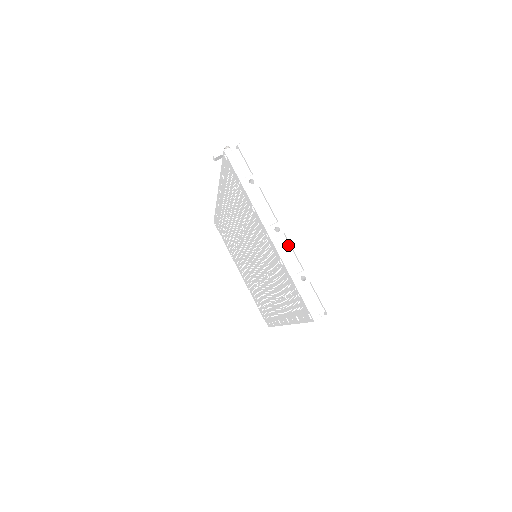
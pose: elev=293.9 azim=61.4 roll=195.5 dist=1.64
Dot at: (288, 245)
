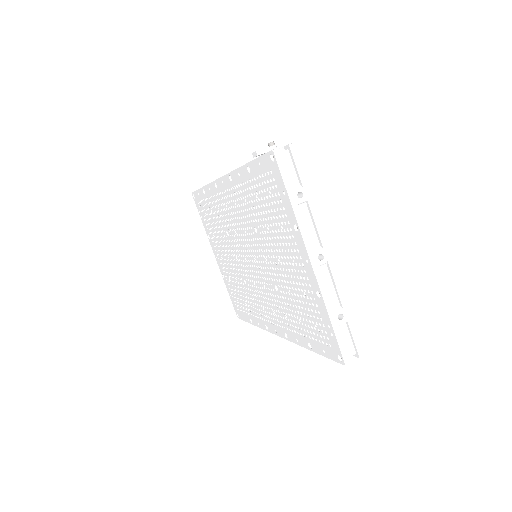
Dot at: (329, 276)
